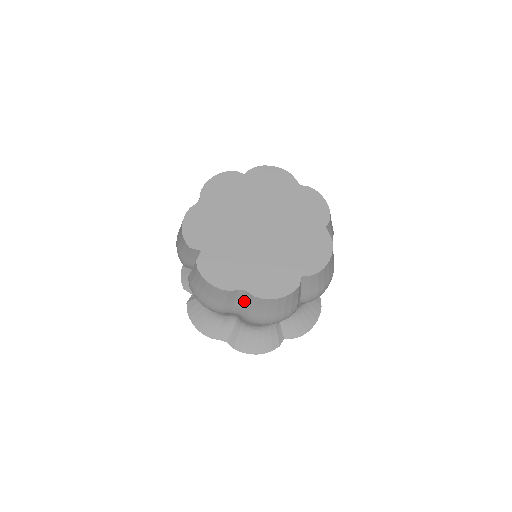
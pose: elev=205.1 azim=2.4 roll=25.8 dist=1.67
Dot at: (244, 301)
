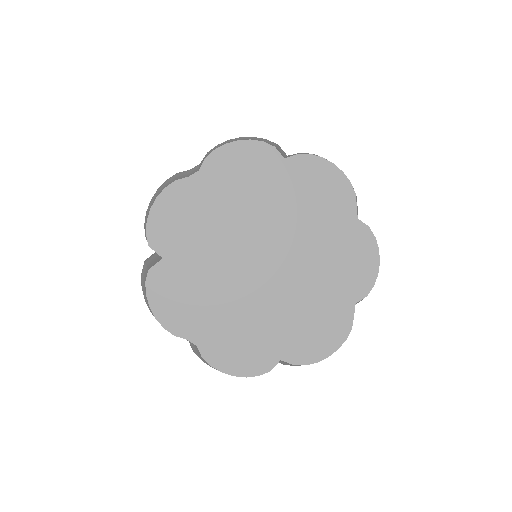
Dot at: (193, 344)
